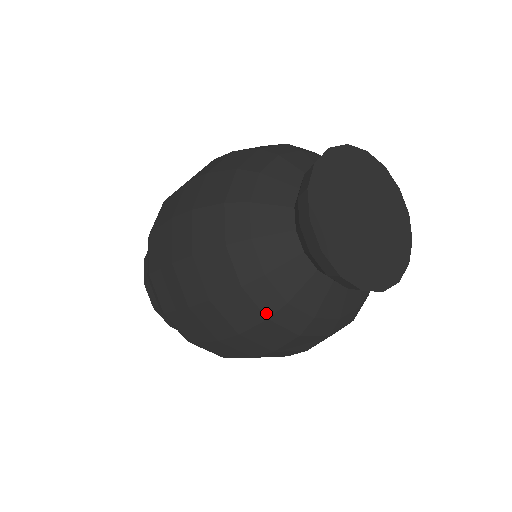
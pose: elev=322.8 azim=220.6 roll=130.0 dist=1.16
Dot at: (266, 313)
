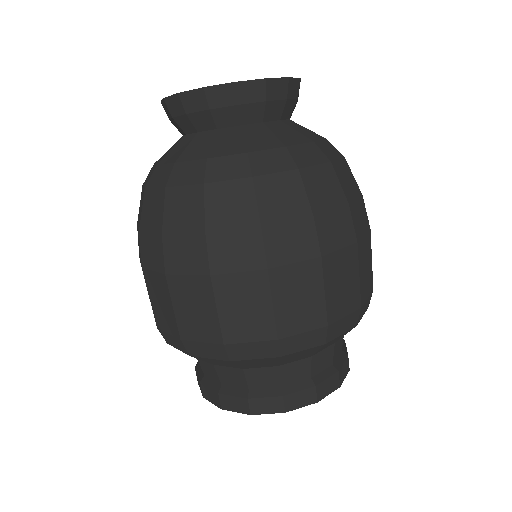
Dot at: (291, 168)
